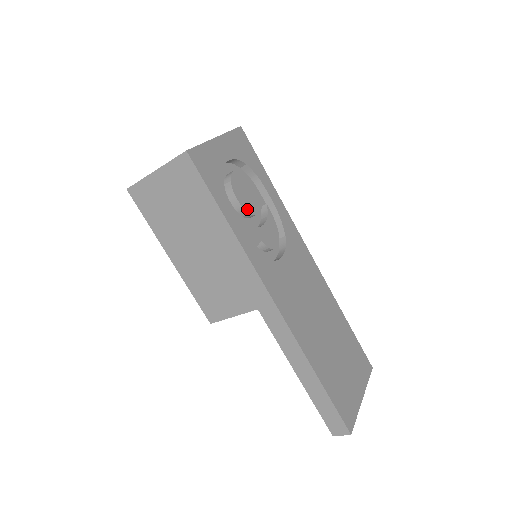
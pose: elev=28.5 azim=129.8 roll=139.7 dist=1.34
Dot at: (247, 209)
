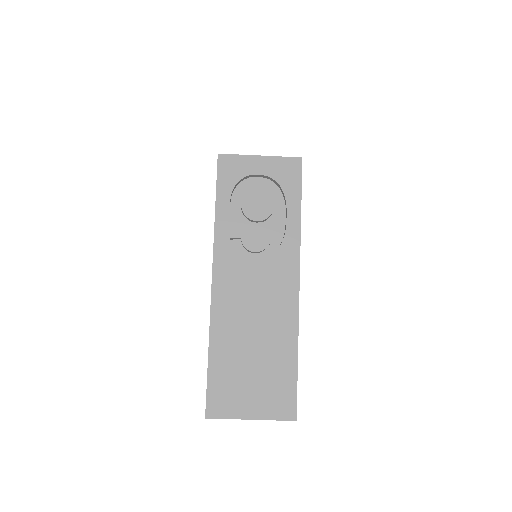
Dot at: (246, 212)
